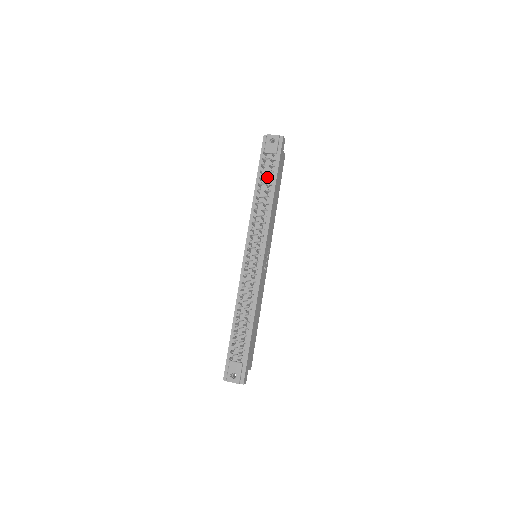
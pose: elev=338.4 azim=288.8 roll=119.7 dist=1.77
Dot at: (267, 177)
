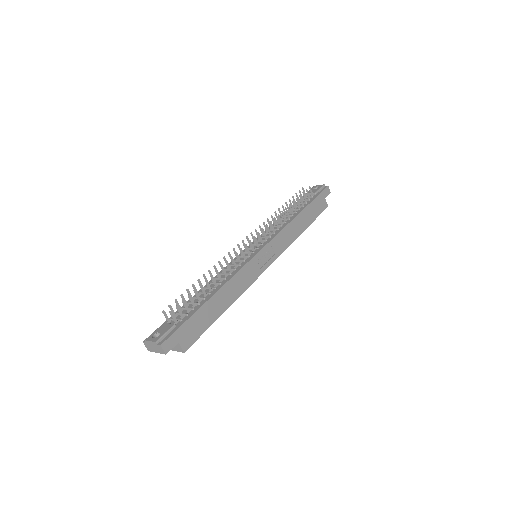
Dot at: occluded
